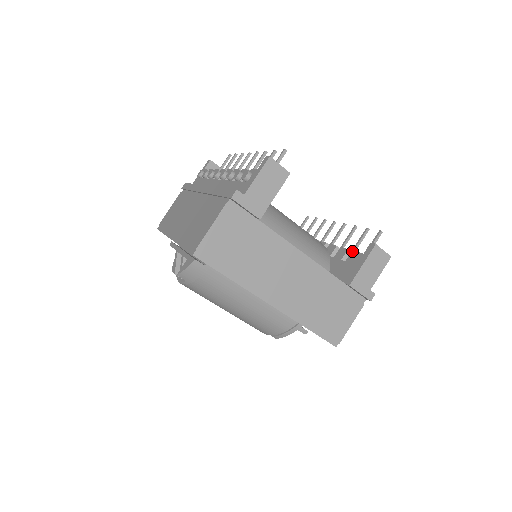
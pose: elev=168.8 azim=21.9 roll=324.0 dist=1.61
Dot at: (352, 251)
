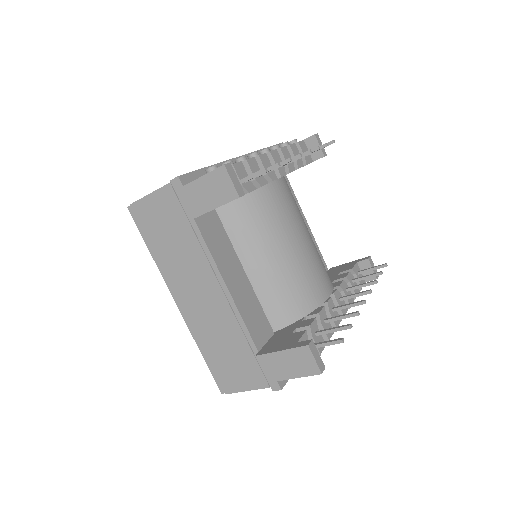
Dot at: (305, 330)
